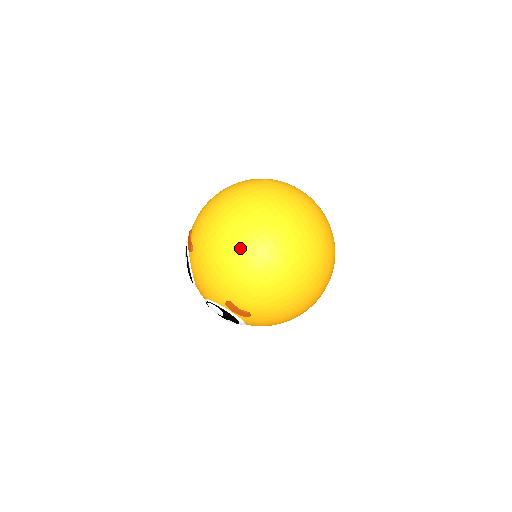
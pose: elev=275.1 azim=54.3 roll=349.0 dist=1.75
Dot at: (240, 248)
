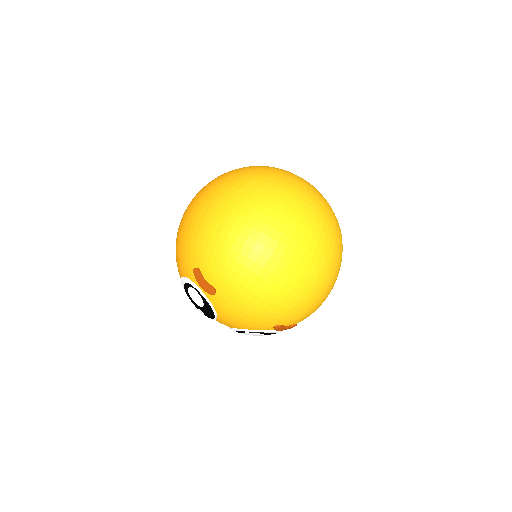
Dot at: (288, 275)
